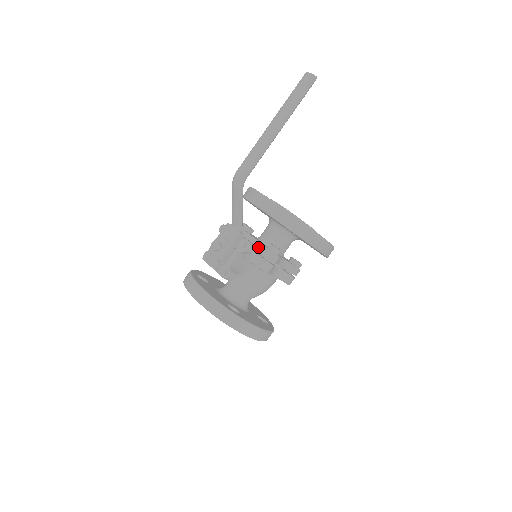
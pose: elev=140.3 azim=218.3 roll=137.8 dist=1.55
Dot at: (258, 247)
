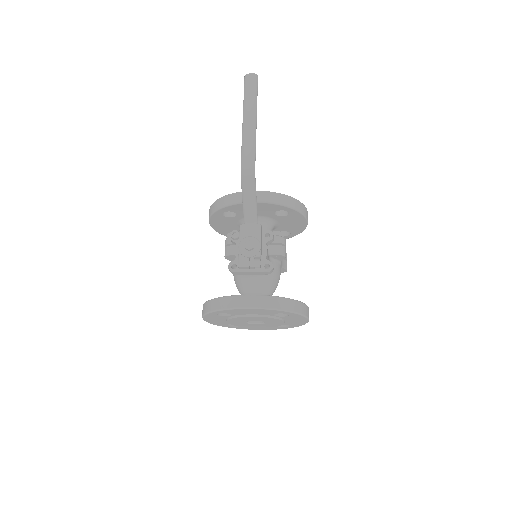
Dot at: occluded
